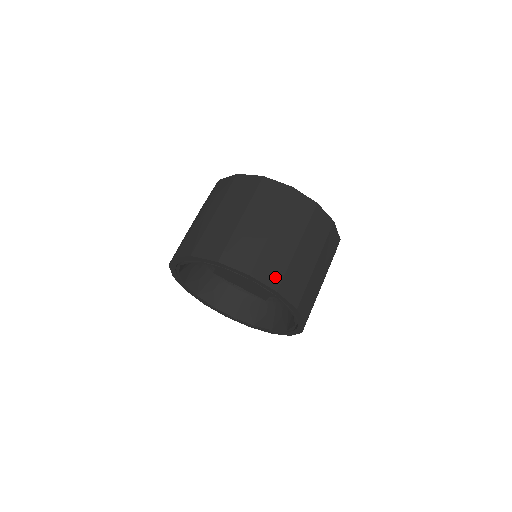
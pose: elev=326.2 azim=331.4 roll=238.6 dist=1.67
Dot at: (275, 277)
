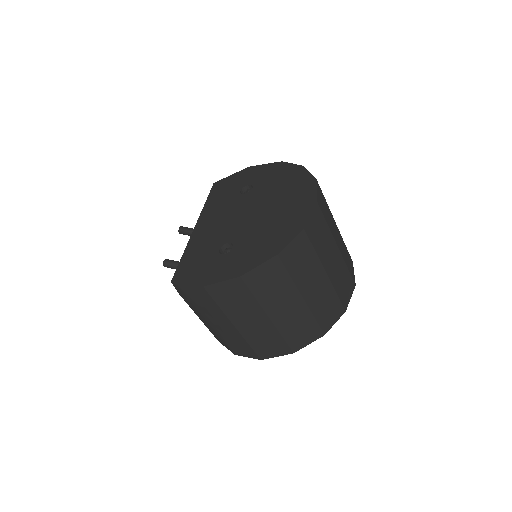
Dot at: (336, 310)
